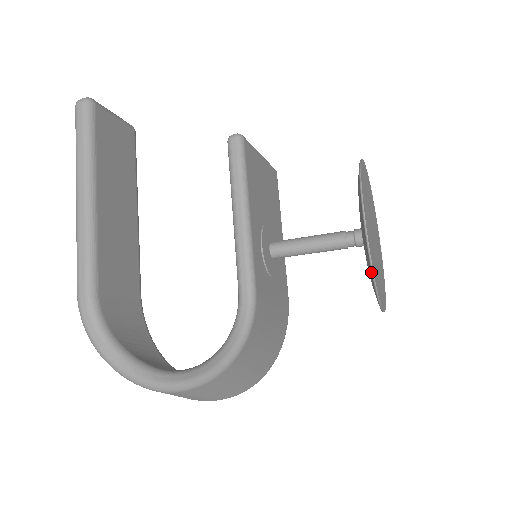
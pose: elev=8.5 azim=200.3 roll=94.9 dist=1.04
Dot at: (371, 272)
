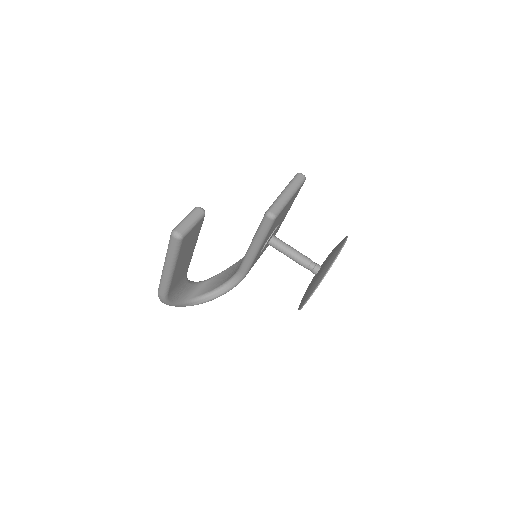
Dot at: (298, 309)
